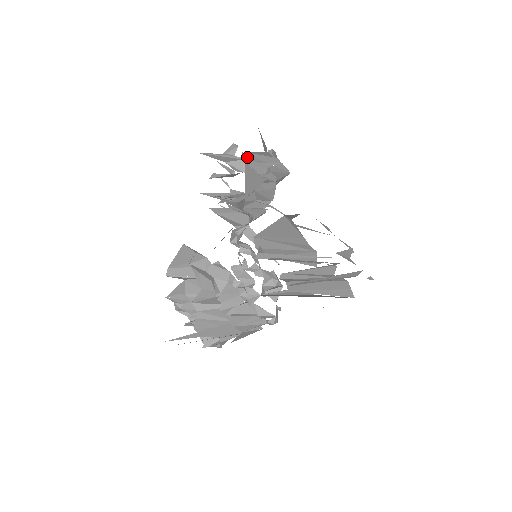
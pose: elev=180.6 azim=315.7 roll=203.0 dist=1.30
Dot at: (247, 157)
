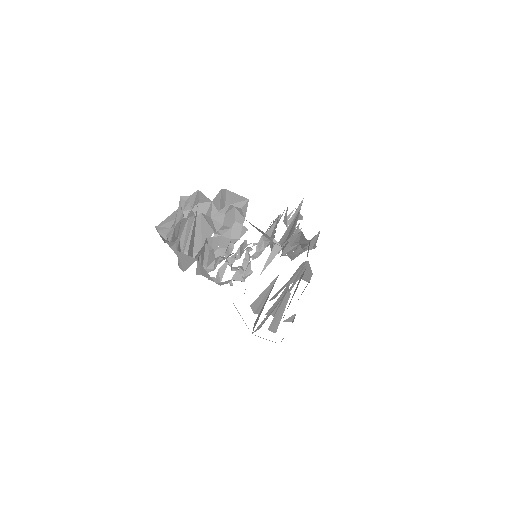
Dot at: (317, 234)
